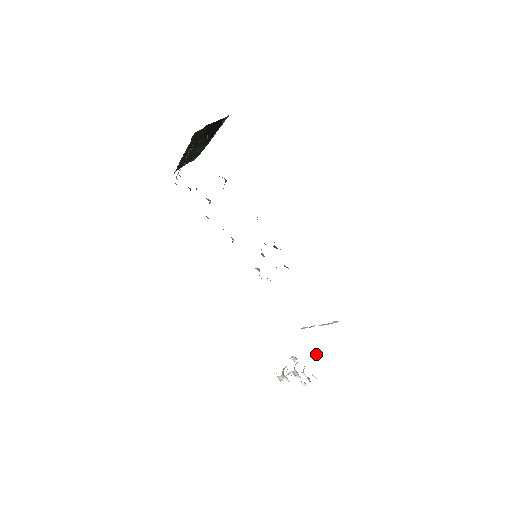
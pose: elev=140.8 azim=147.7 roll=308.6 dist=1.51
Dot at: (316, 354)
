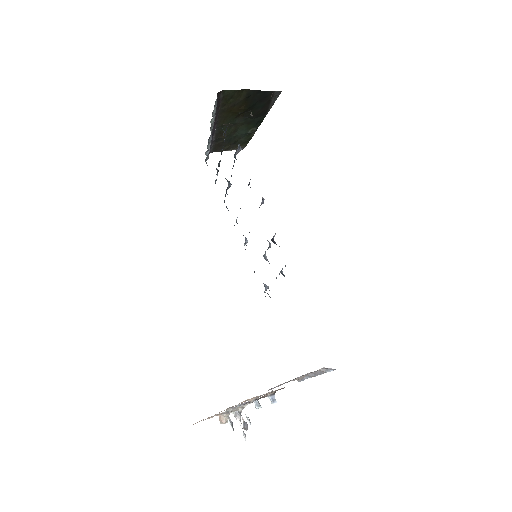
Dot at: (271, 395)
